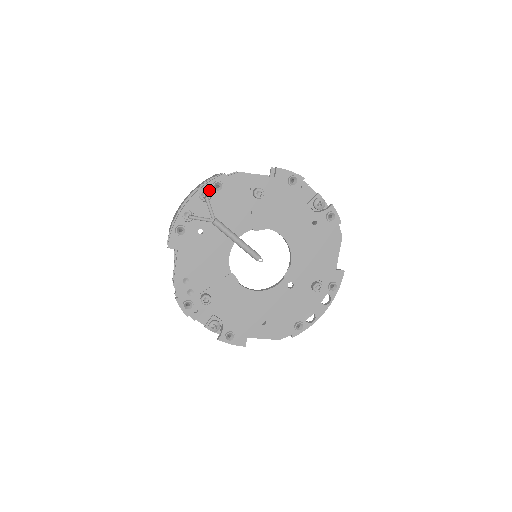
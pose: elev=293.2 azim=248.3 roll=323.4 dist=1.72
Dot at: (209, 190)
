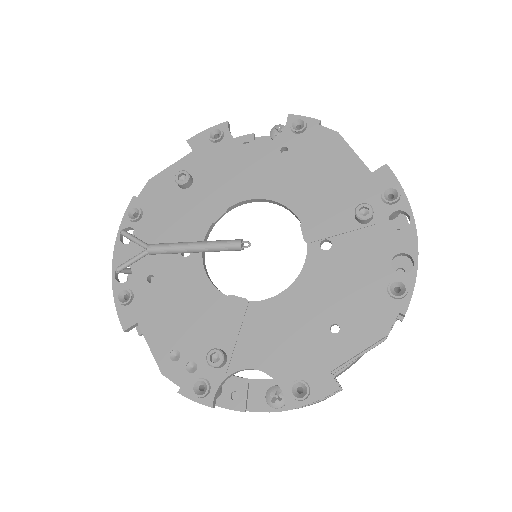
Dot at: (128, 227)
